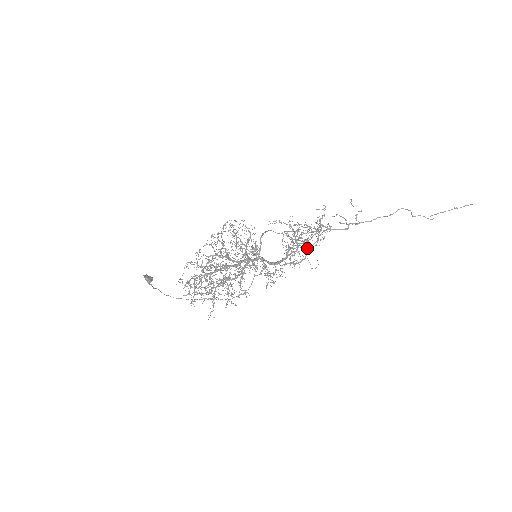
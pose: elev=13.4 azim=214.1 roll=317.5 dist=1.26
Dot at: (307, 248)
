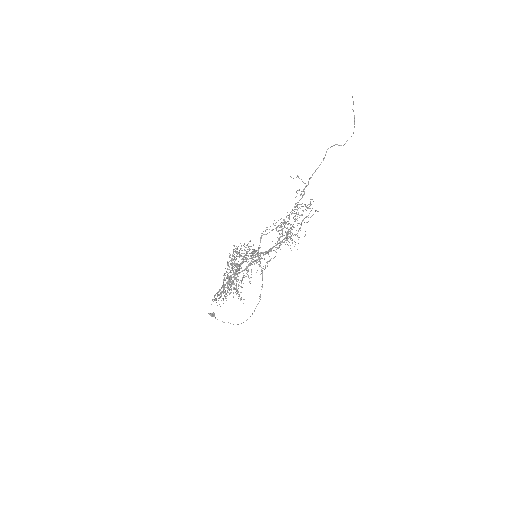
Dot at: occluded
